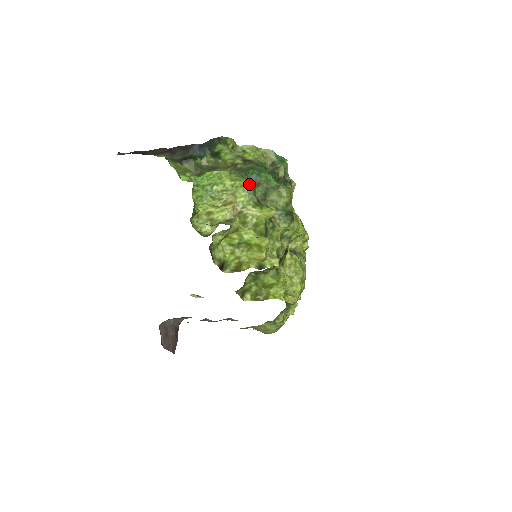
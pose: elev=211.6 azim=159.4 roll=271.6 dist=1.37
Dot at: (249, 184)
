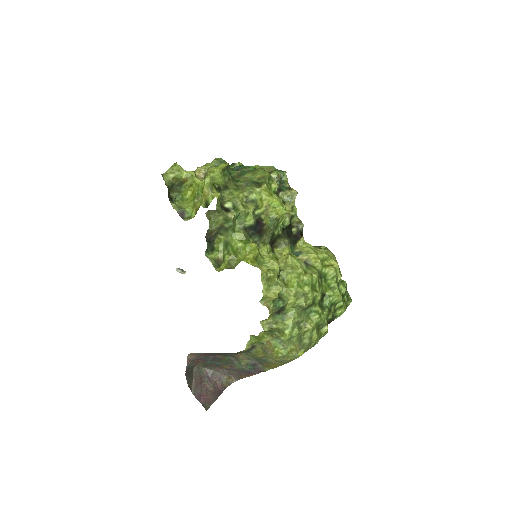
Dot at: (219, 159)
